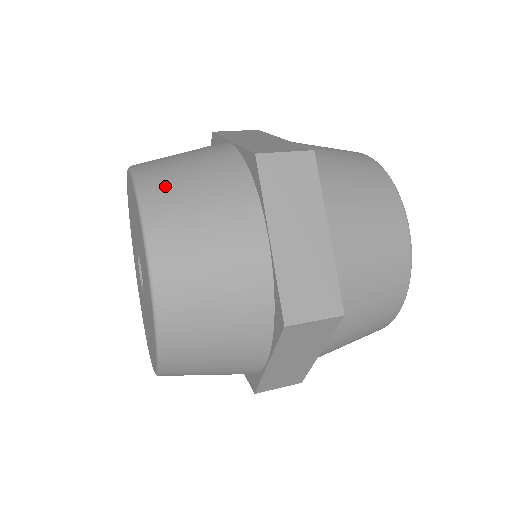
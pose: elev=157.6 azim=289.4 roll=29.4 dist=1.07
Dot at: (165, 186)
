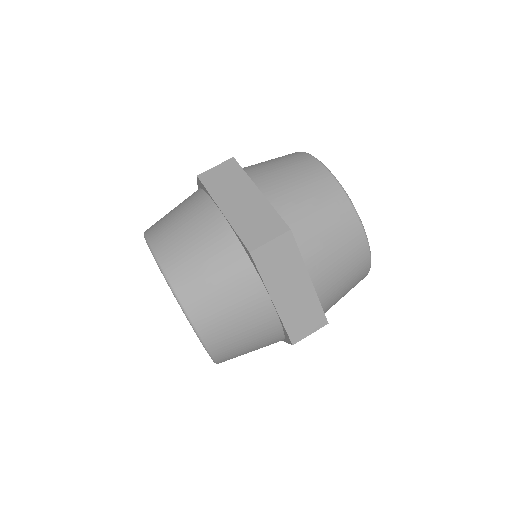
Dot at: (229, 351)
